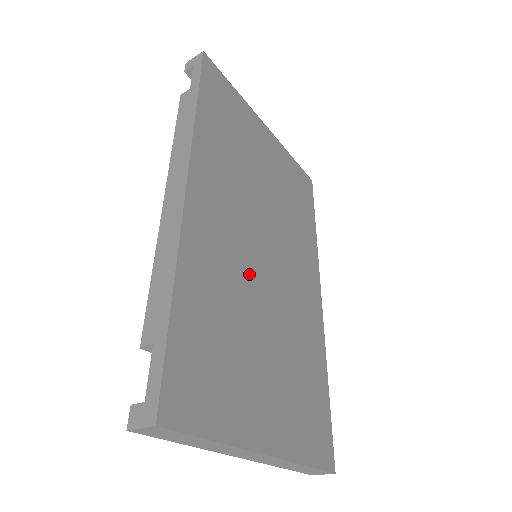
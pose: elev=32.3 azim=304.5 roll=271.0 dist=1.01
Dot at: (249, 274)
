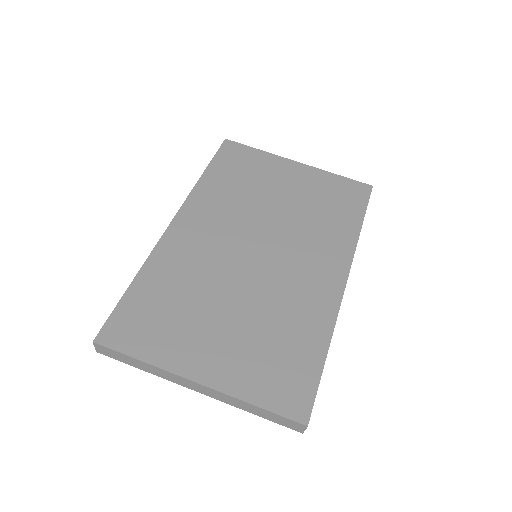
Dot at: (225, 266)
